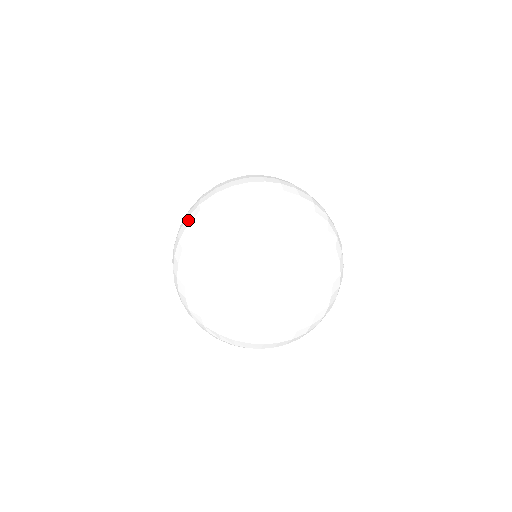
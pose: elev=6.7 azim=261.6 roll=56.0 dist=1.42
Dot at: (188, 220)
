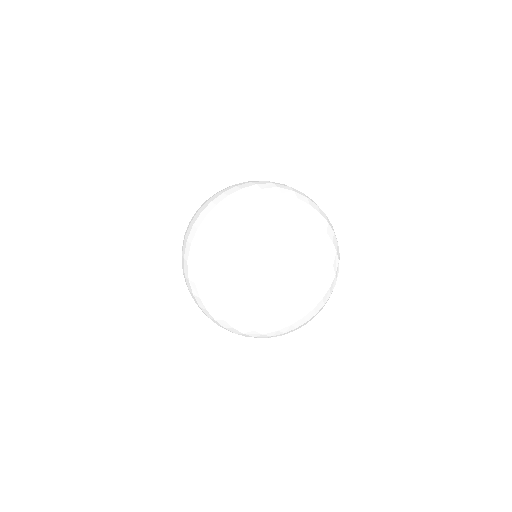
Dot at: (256, 182)
